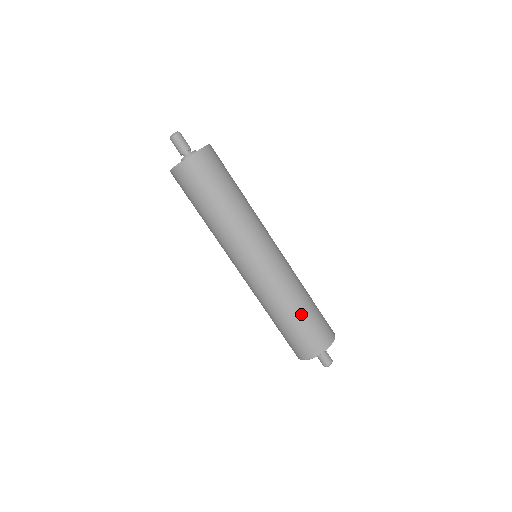
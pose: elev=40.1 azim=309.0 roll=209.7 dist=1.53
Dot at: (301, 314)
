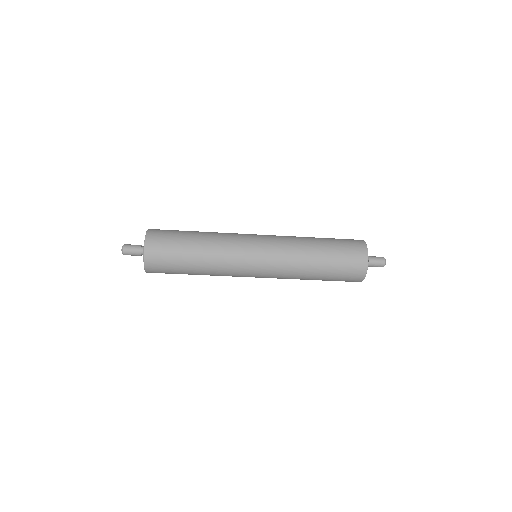
Dot at: (321, 278)
